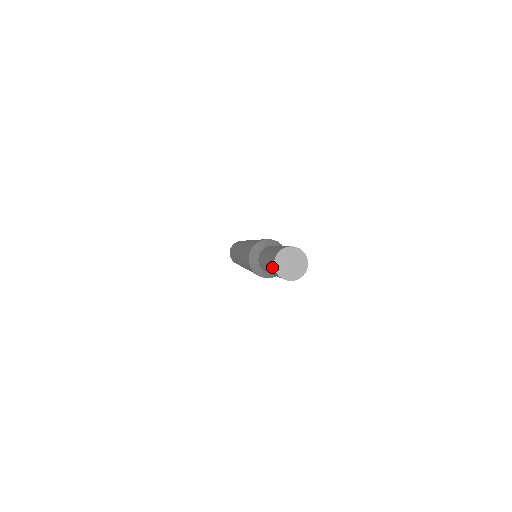
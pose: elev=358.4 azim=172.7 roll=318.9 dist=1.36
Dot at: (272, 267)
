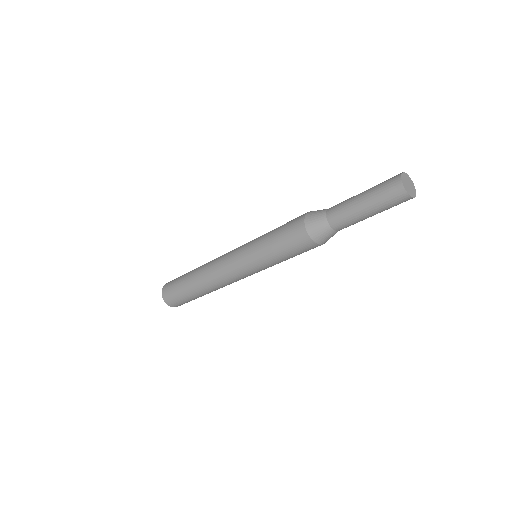
Dot at: (393, 186)
